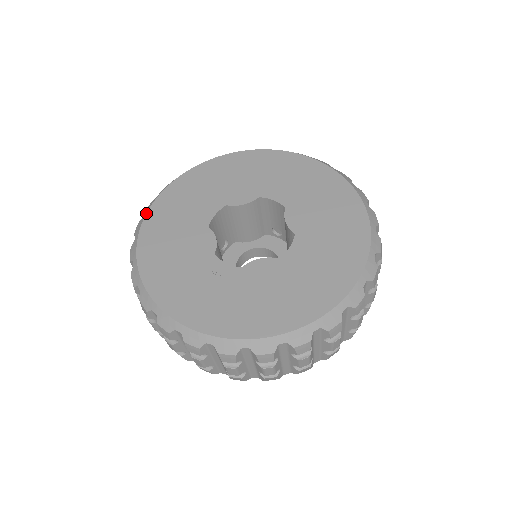
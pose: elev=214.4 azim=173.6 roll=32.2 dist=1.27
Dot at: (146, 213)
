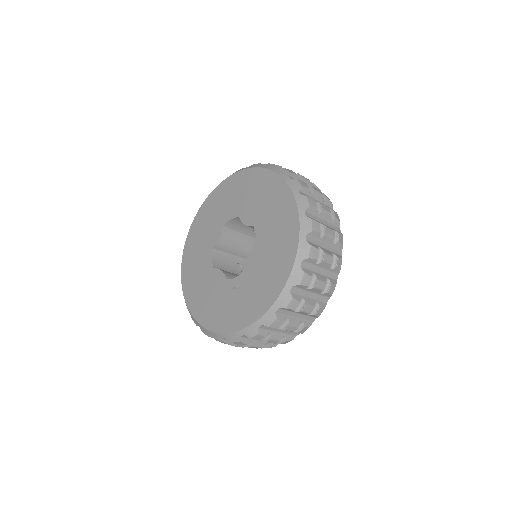
Dot at: (183, 294)
